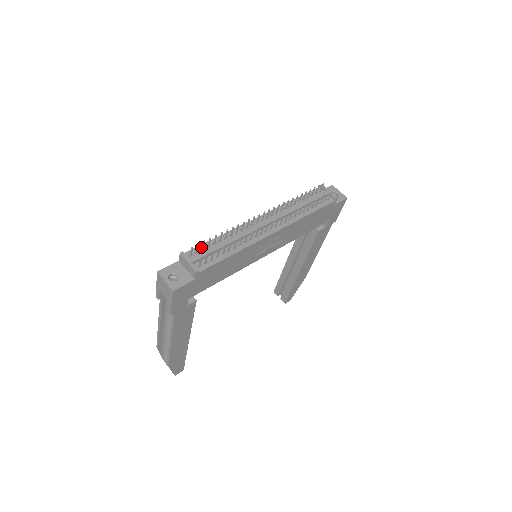
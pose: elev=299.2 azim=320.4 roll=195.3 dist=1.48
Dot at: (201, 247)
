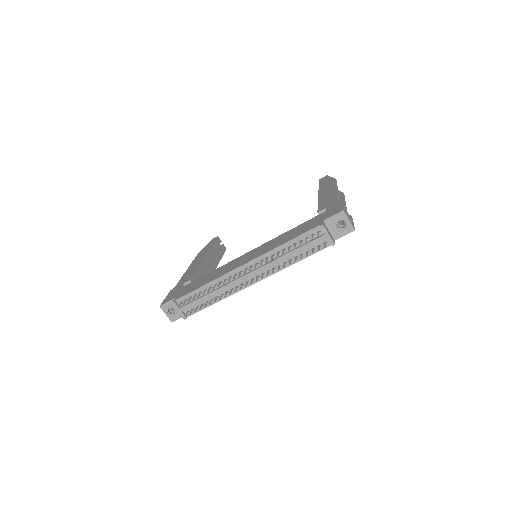
Dot at: (189, 295)
